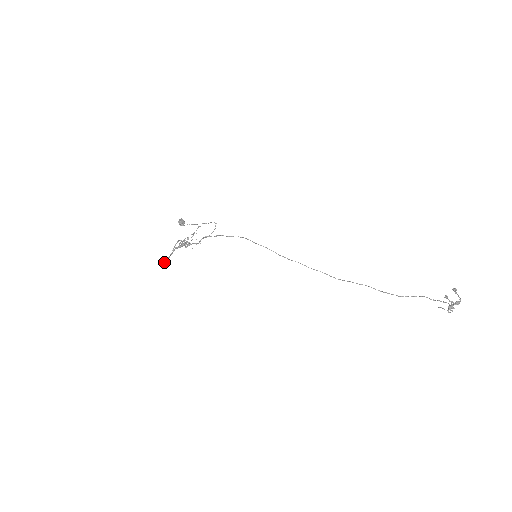
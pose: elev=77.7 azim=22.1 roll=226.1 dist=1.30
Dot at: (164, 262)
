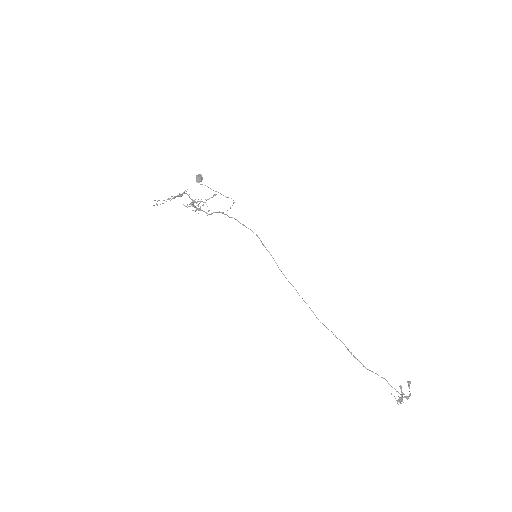
Dot at: (157, 204)
